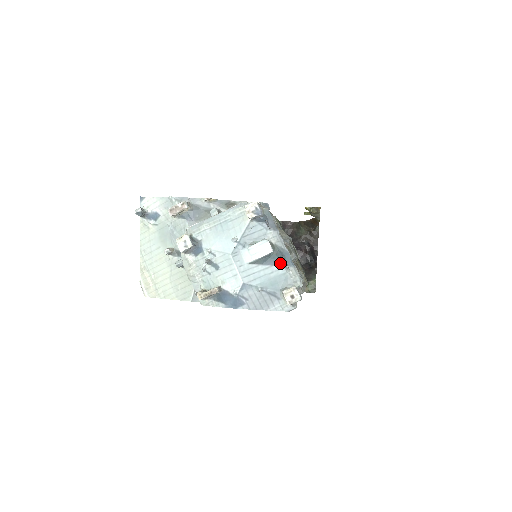
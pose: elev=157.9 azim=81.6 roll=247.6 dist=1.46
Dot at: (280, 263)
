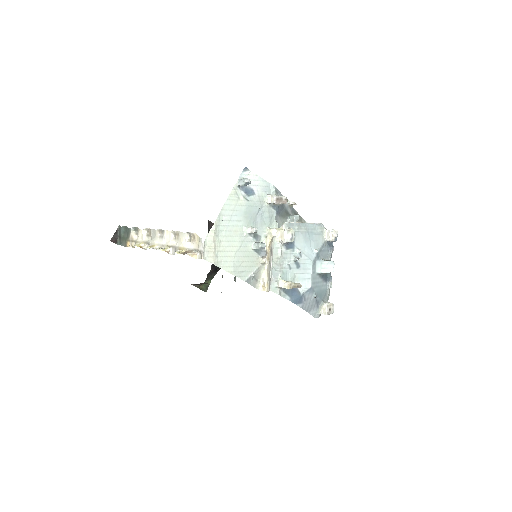
Dot at: (327, 281)
